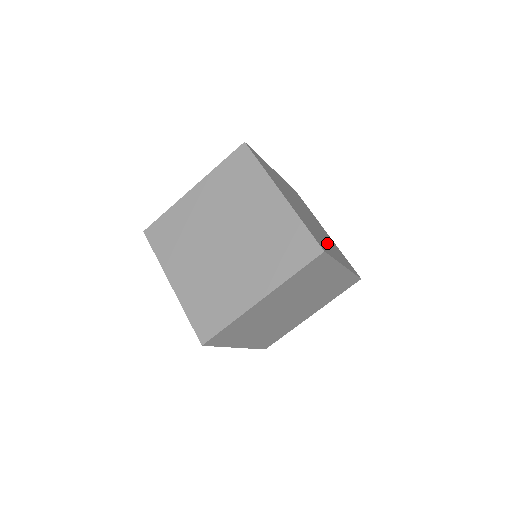
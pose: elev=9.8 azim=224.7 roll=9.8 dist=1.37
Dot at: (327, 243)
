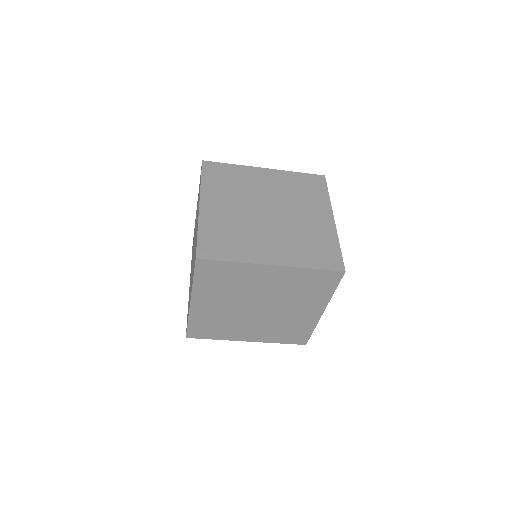
Dot at: (265, 241)
